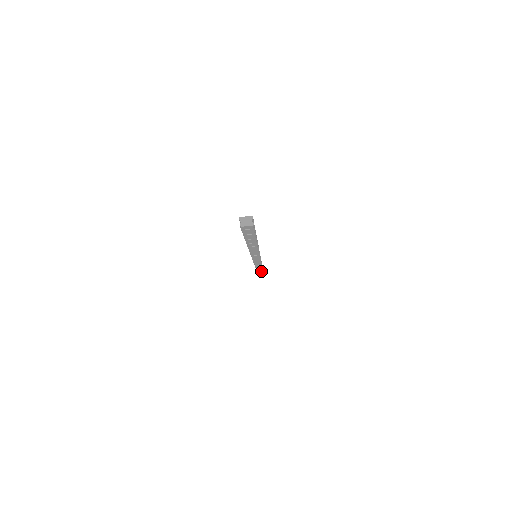
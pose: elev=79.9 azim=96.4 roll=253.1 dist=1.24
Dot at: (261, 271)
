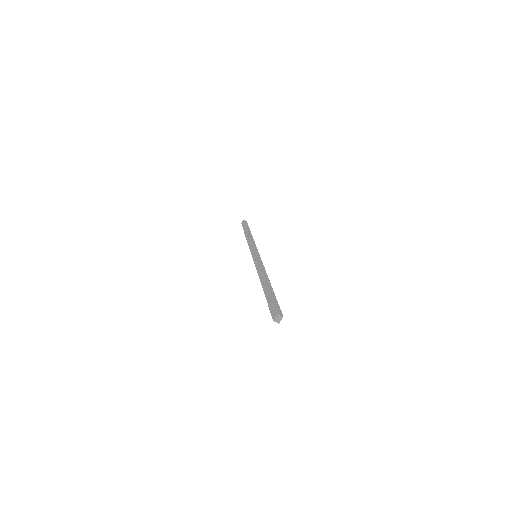
Dot at: occluded
